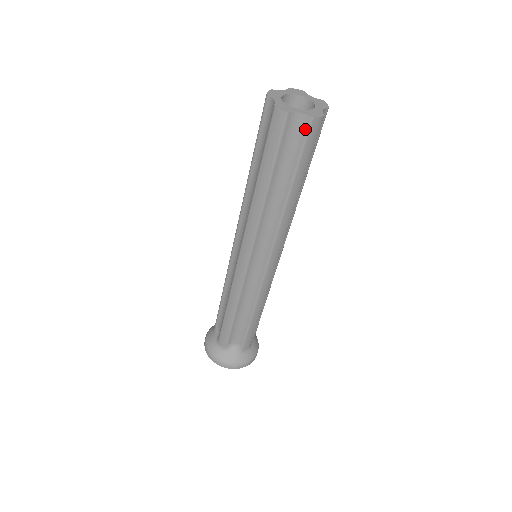
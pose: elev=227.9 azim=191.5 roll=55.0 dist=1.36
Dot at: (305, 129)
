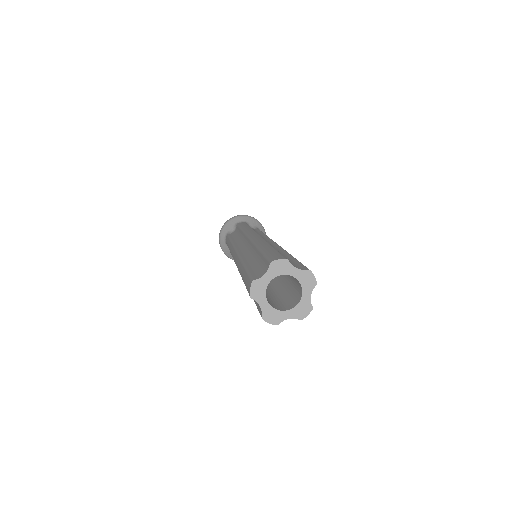
Dot at: occluded
